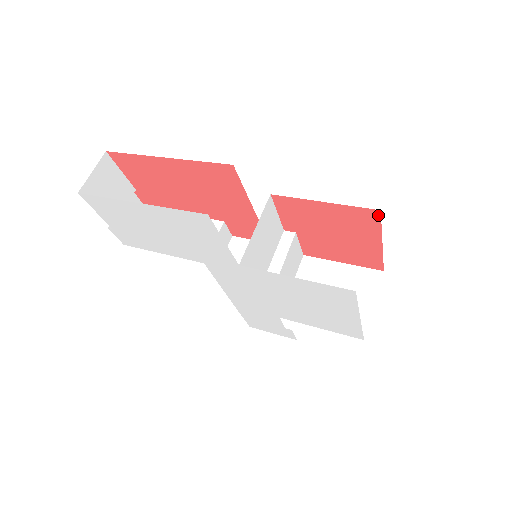
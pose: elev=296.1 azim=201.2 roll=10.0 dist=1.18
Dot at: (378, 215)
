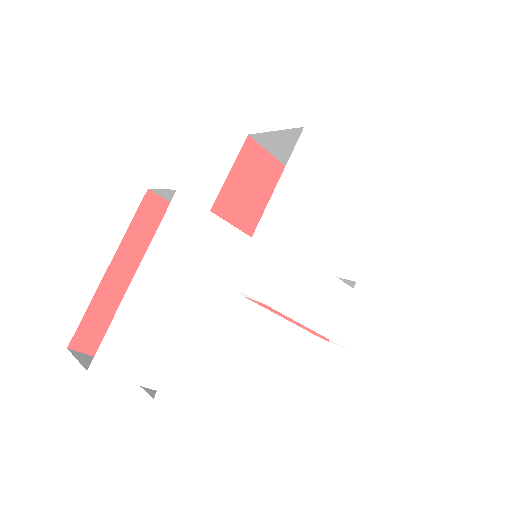
Dot at: (252, 142)
